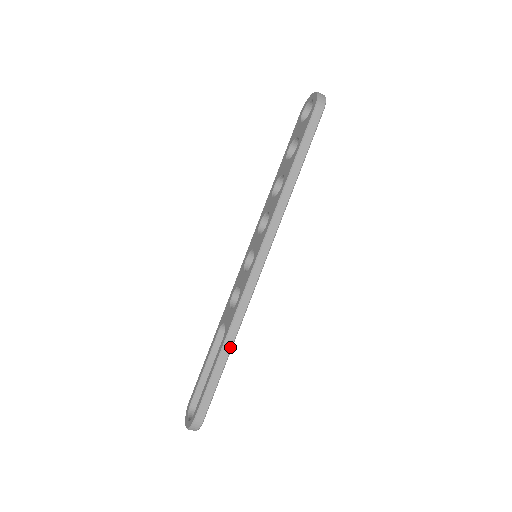
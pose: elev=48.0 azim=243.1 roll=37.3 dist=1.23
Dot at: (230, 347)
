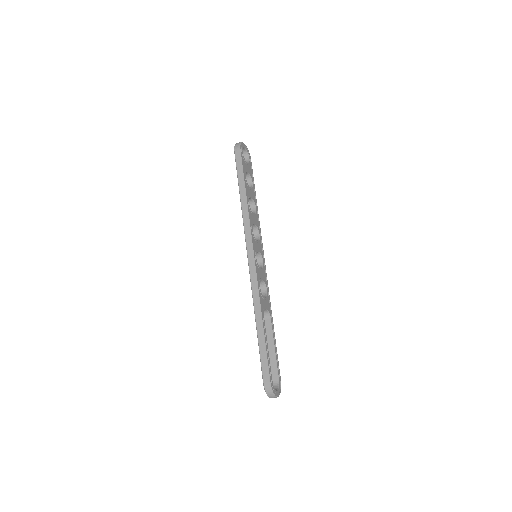
Dot at: (260, 321)
